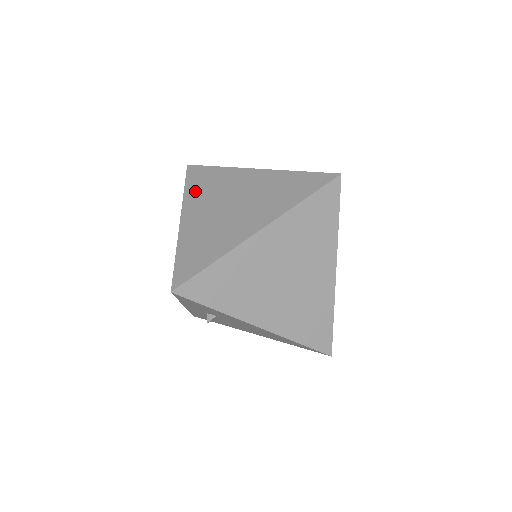
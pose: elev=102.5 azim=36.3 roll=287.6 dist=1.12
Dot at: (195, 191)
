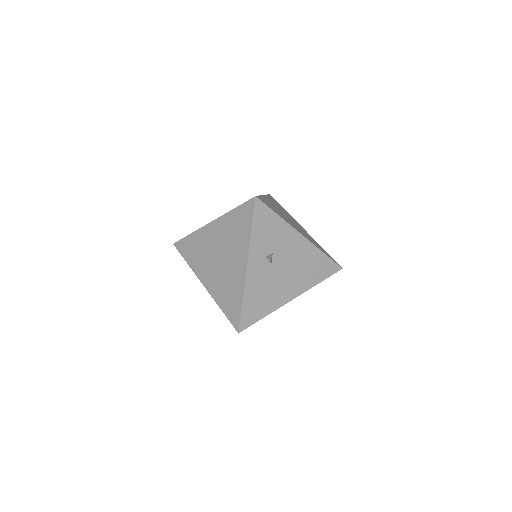
Dot at: occluded
